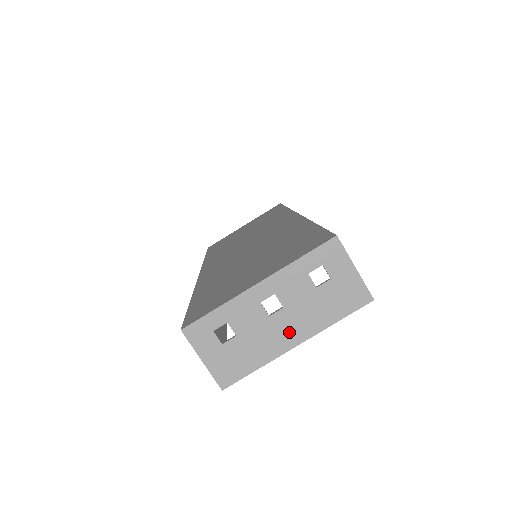
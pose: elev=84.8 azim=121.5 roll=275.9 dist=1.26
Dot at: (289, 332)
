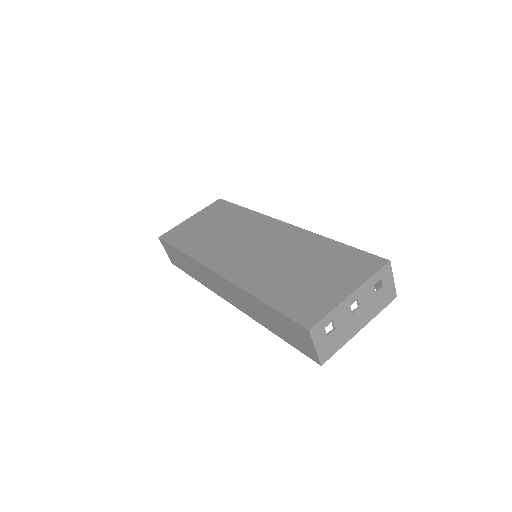
Dot at: (359, 322)
